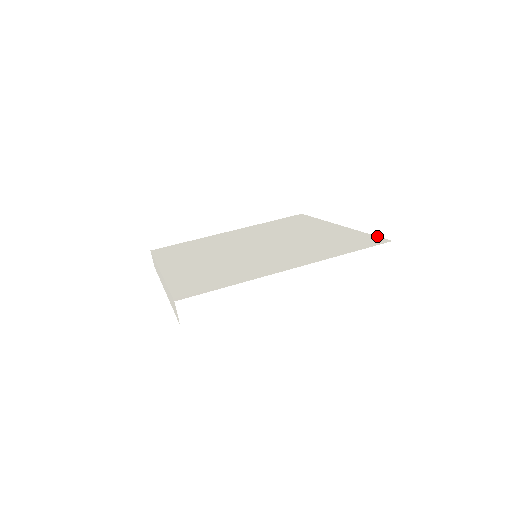
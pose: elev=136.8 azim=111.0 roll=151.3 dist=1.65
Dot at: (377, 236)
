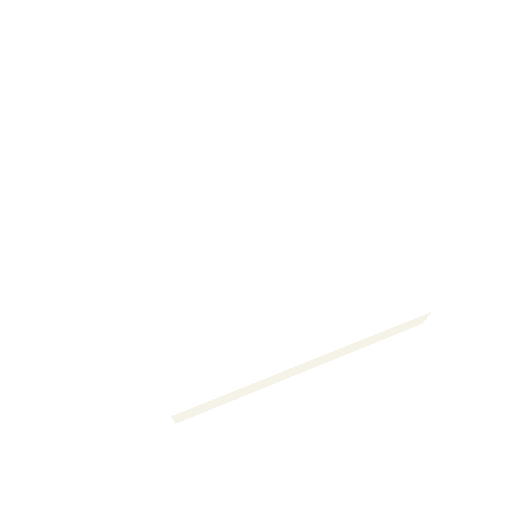
Dot at: occluded
